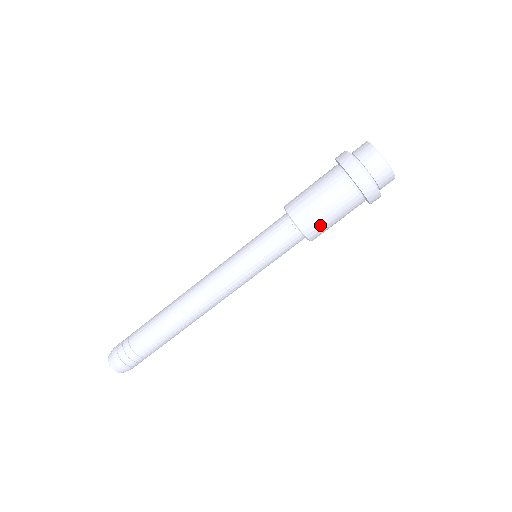
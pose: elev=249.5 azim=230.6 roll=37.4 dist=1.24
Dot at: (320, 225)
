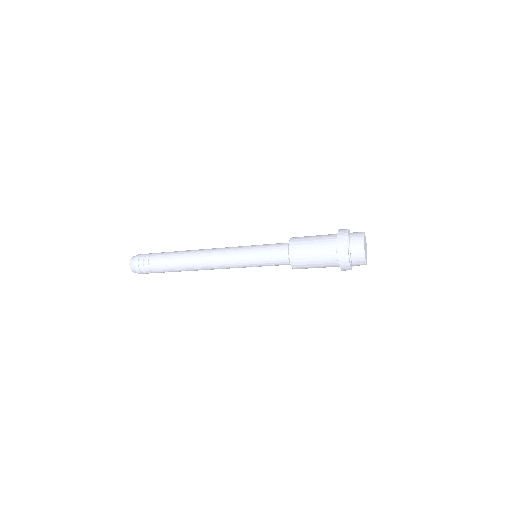
Dot at: (304, 267)
